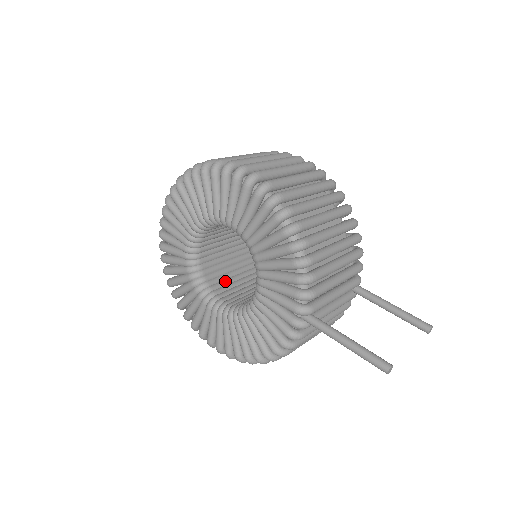
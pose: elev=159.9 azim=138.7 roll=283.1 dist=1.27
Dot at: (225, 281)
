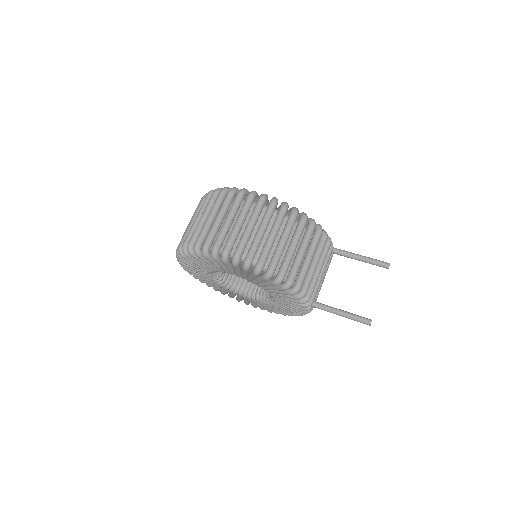
Dot at: occluded
